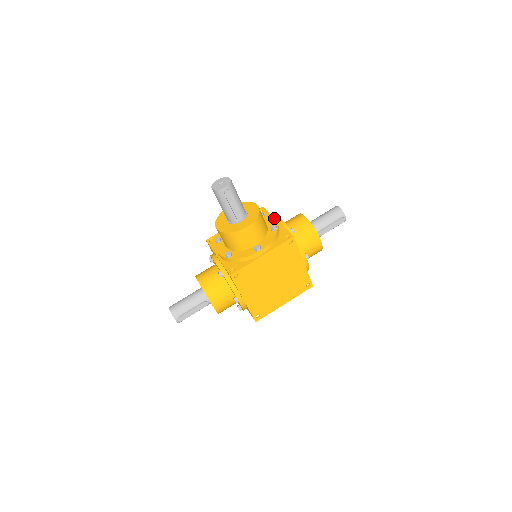
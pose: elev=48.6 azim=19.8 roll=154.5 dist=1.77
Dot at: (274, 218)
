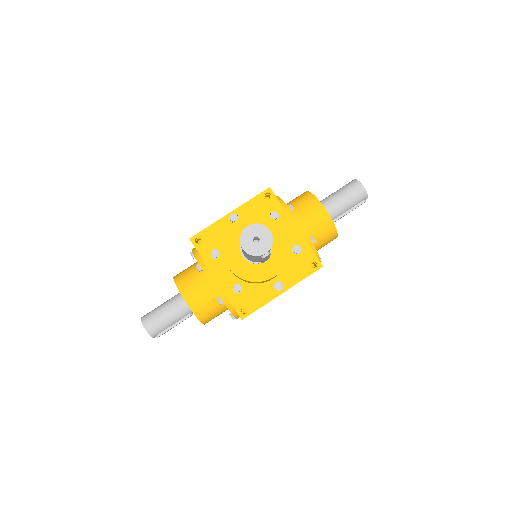
Dot at: (294, 227)
